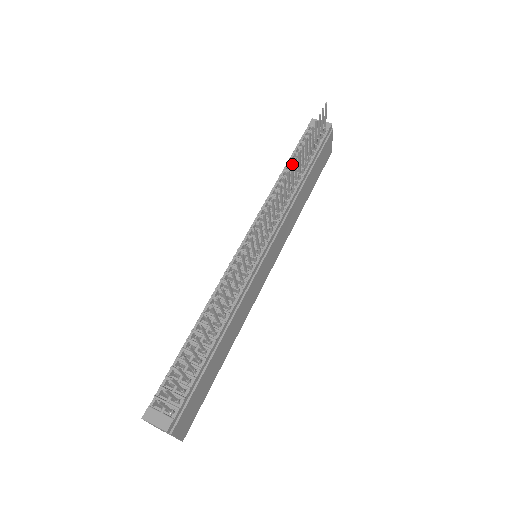
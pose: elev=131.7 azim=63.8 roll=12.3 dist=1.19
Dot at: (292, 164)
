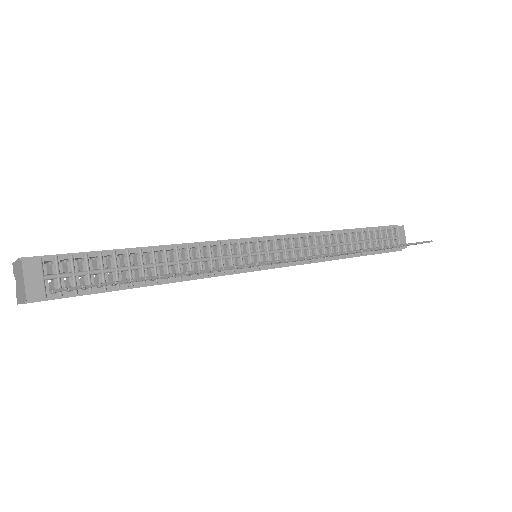
Dot at: occluded
